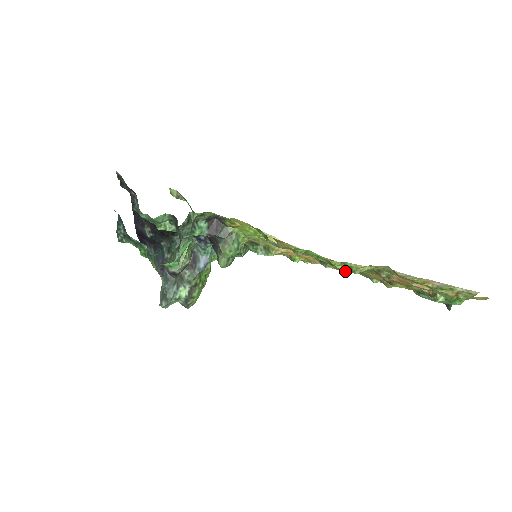
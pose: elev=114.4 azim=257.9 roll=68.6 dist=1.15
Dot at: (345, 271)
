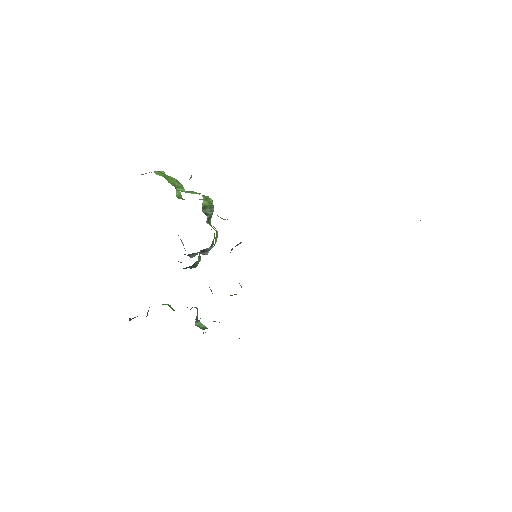
Dot at: occluded
